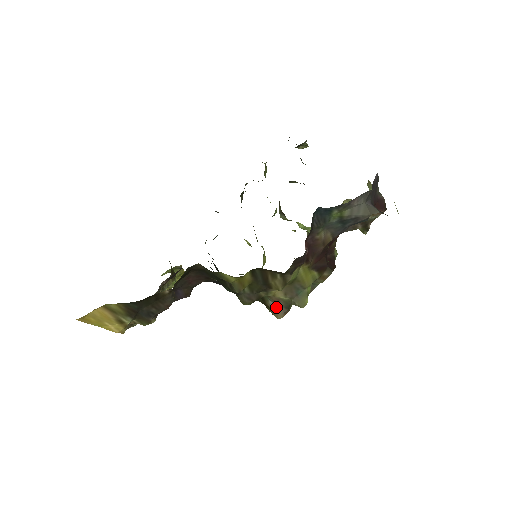
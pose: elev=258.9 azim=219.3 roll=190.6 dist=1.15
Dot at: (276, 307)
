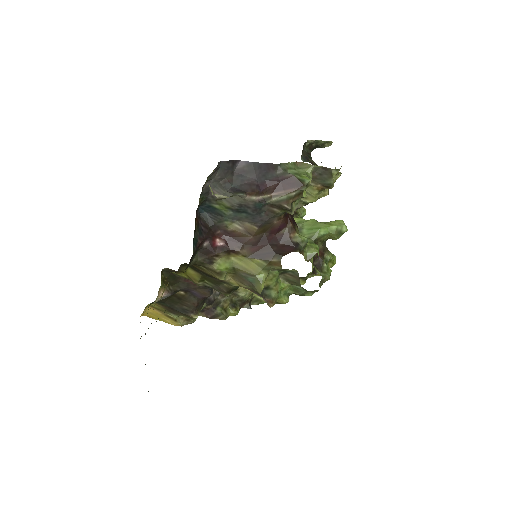
Dot at: occluded
